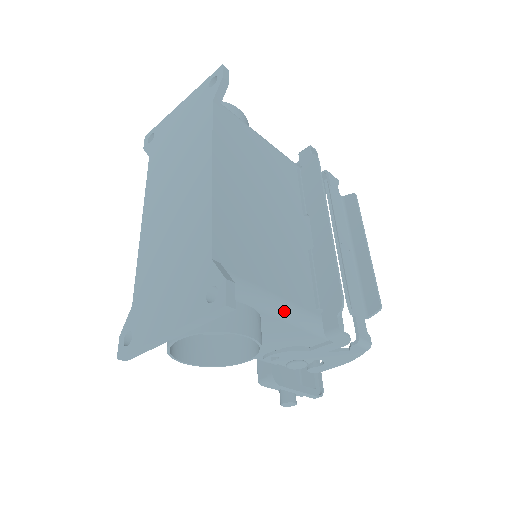
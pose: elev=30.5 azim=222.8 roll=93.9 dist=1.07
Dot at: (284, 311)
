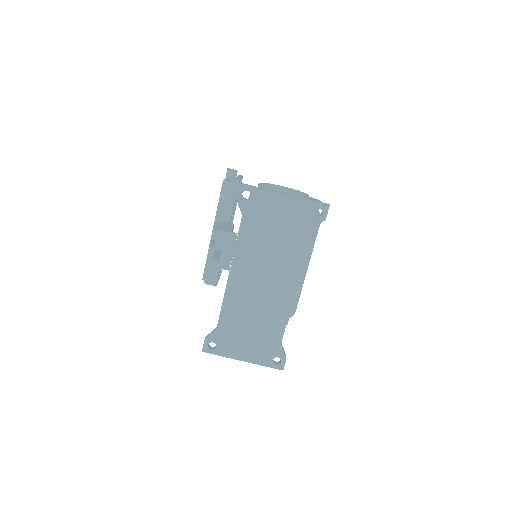
Dot at: occluded
